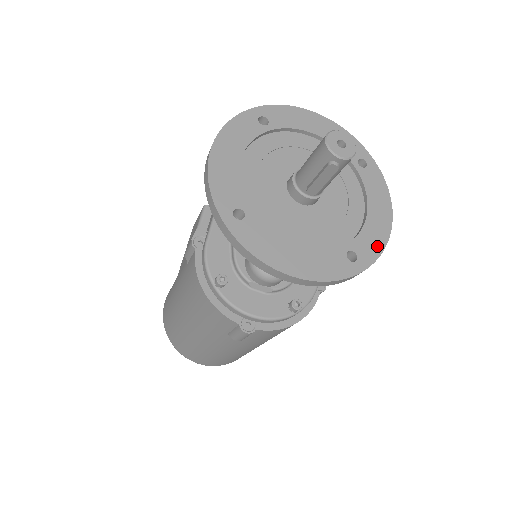
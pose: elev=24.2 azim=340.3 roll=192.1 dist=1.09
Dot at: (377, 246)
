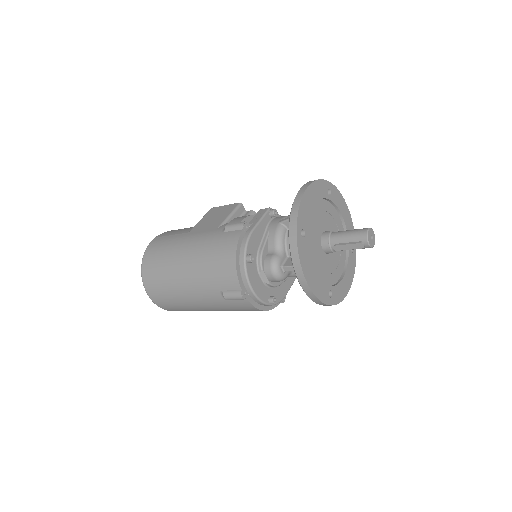
Dot at: (340, 297)
